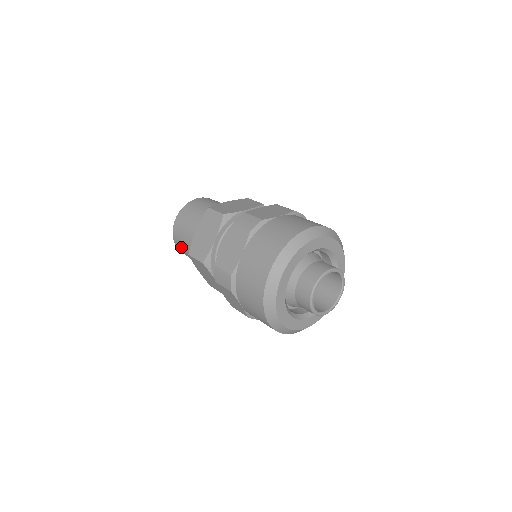
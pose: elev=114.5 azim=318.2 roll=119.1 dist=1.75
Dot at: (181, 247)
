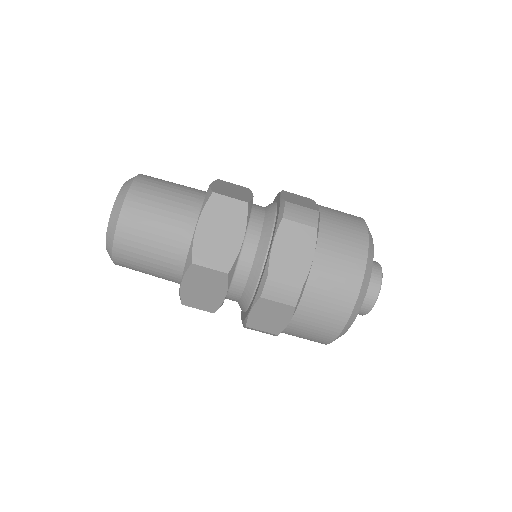
Dot at: occluded
